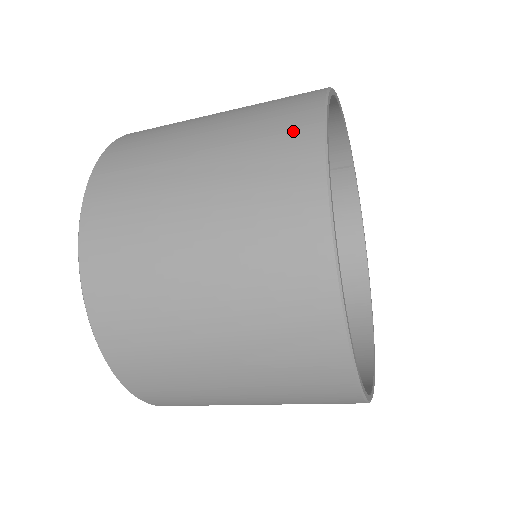
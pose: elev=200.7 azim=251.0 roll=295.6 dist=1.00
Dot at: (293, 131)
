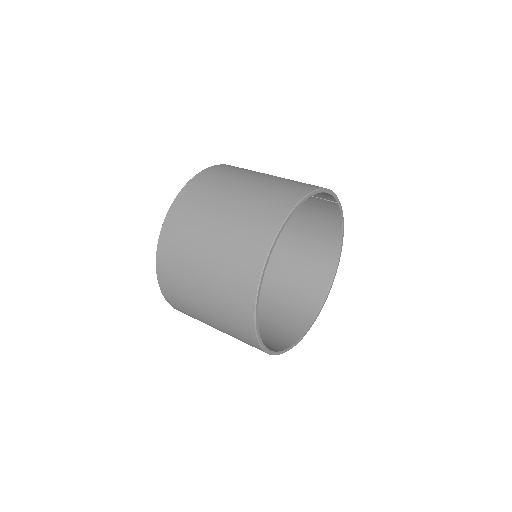
Dot at: (253, 252)
